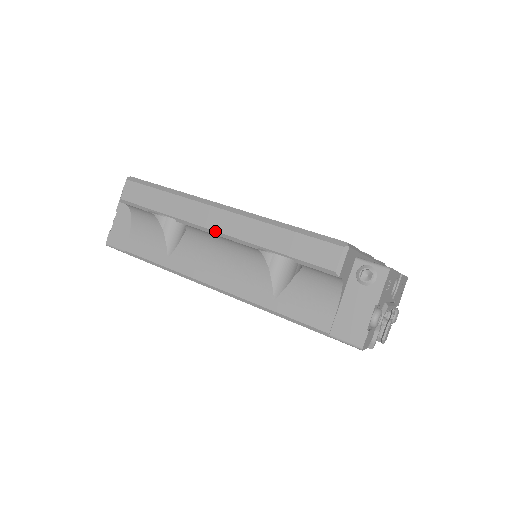
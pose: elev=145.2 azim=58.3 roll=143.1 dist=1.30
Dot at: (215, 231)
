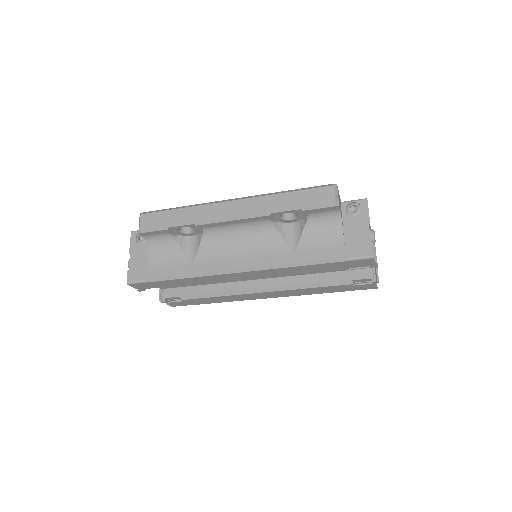
Dot at: (232, 217)
